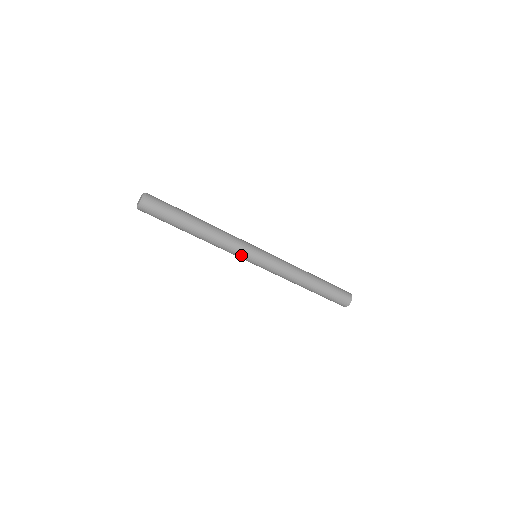
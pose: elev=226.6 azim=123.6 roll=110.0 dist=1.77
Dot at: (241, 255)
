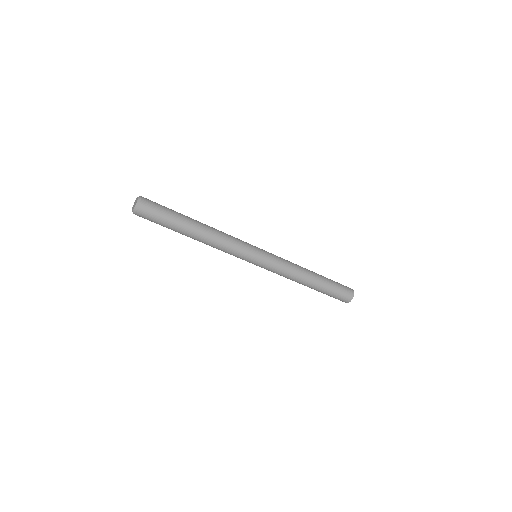
Dot at: (239, 257)
